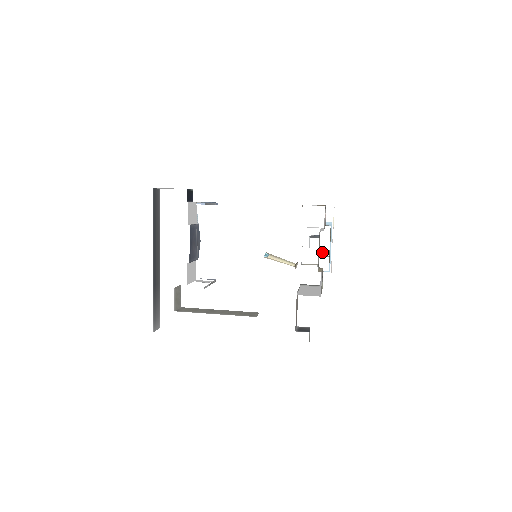
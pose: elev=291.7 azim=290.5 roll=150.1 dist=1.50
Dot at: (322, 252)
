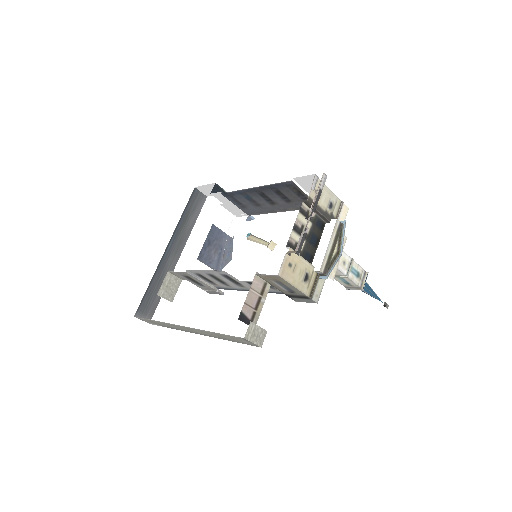
Dot at: (319, 249)
